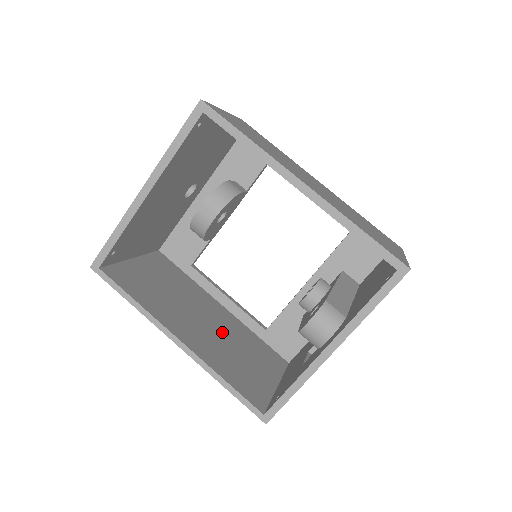
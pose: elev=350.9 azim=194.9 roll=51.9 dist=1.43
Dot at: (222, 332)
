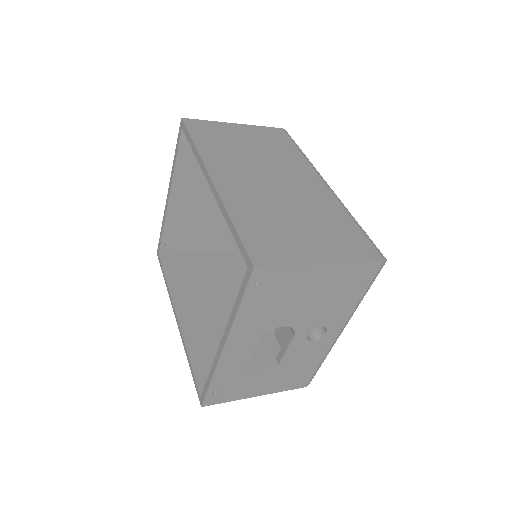
Dot at: occluded
